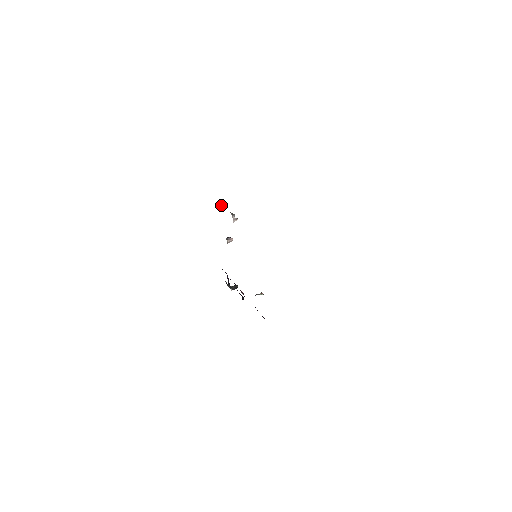
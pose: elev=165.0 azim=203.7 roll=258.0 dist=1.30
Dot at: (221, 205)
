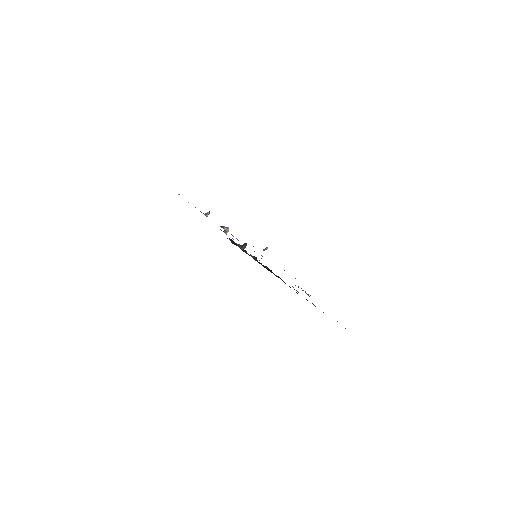
Dot at: occluded
